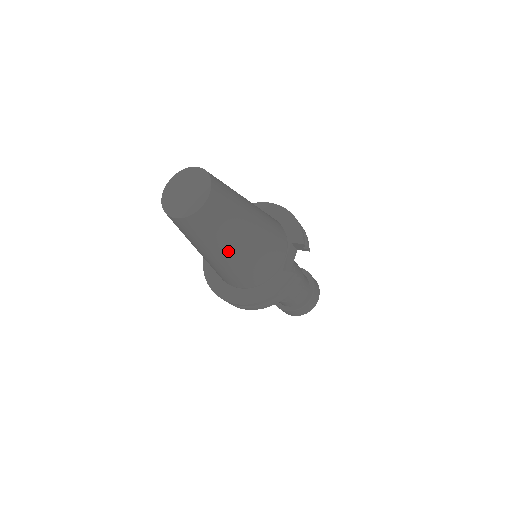
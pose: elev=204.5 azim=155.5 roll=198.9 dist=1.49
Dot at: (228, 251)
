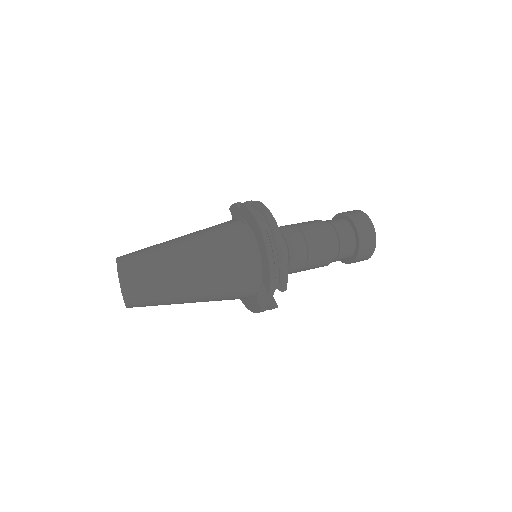
Dot at: occluded
